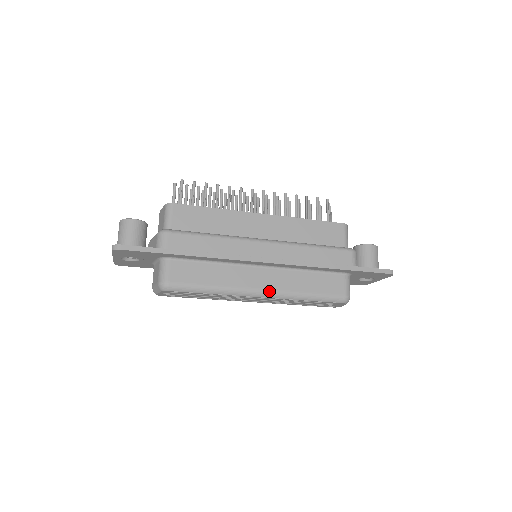
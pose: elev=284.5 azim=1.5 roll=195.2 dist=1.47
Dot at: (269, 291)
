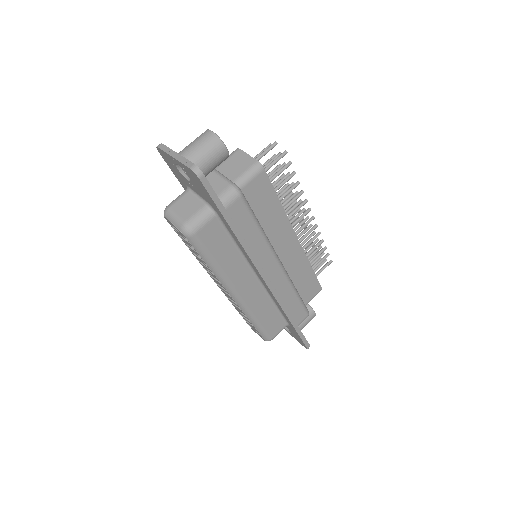
Dot at: (242, 299)
